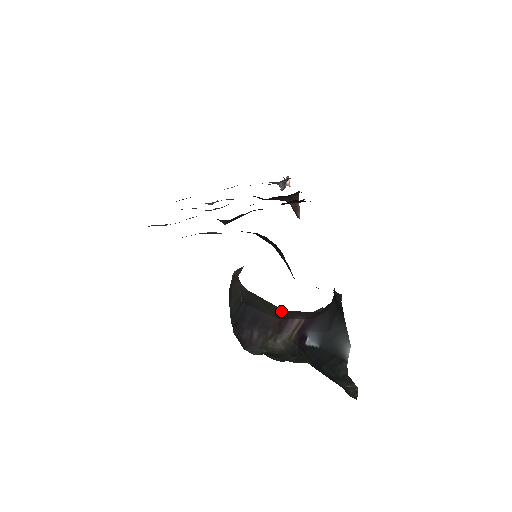
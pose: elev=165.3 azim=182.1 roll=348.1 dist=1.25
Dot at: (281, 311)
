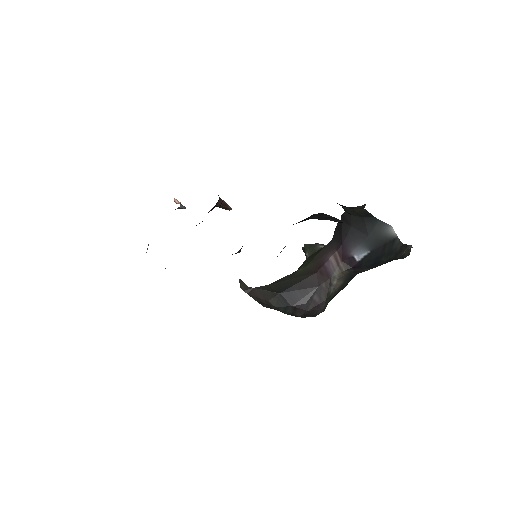
Dot at: (305, 269)
